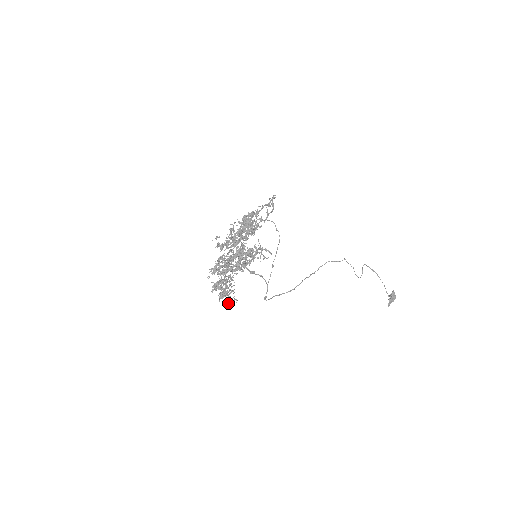
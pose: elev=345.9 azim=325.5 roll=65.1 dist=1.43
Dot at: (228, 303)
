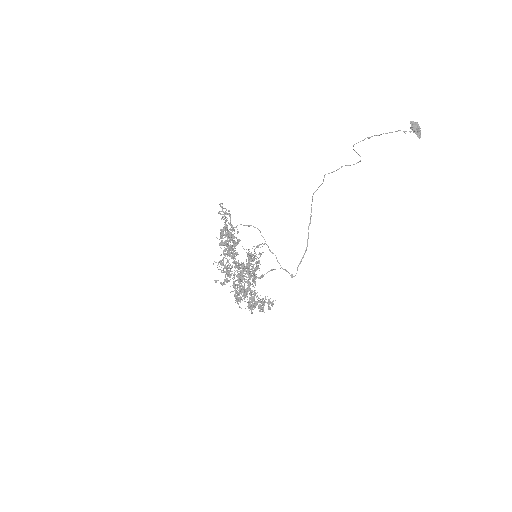
Dot at: occluded
